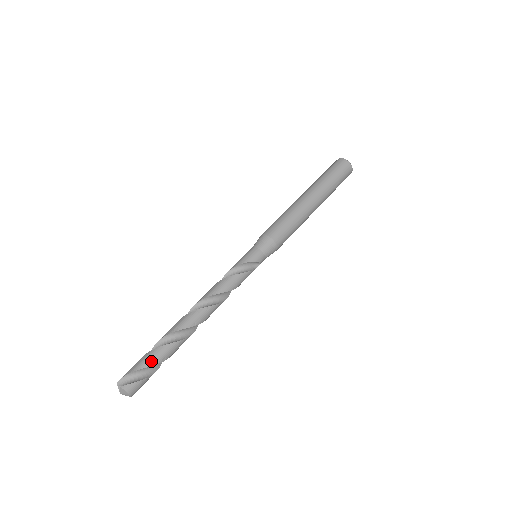
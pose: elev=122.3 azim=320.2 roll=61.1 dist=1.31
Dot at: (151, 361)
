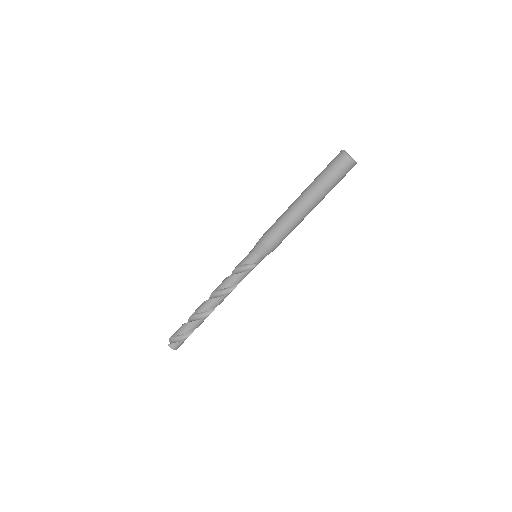
Dot at: (182, 331)
